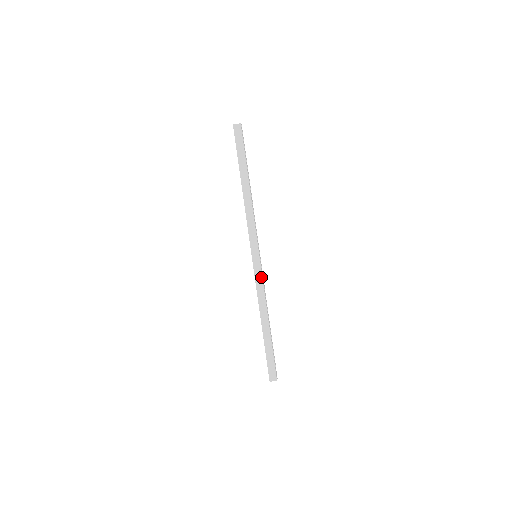
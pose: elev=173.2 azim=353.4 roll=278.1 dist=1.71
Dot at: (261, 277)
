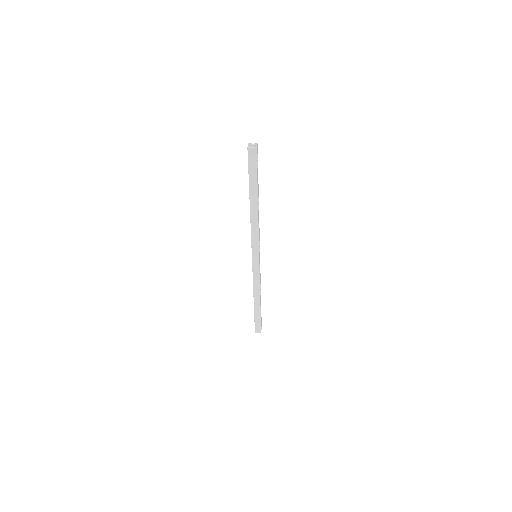
Dot at: (258, 273)
